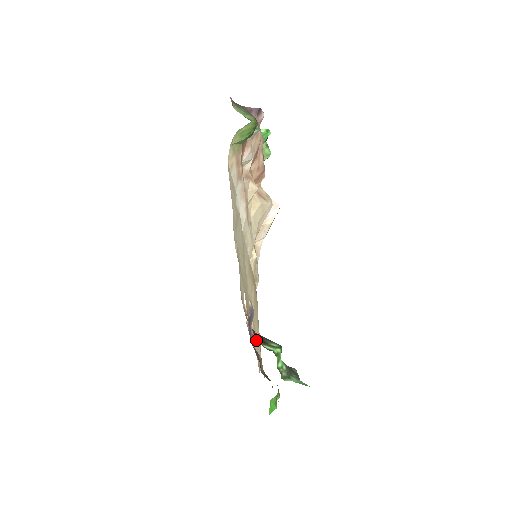
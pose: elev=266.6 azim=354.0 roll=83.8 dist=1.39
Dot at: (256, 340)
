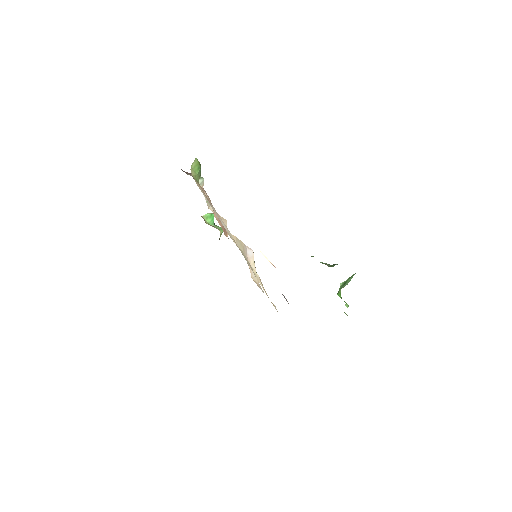
Dot at: occluded
